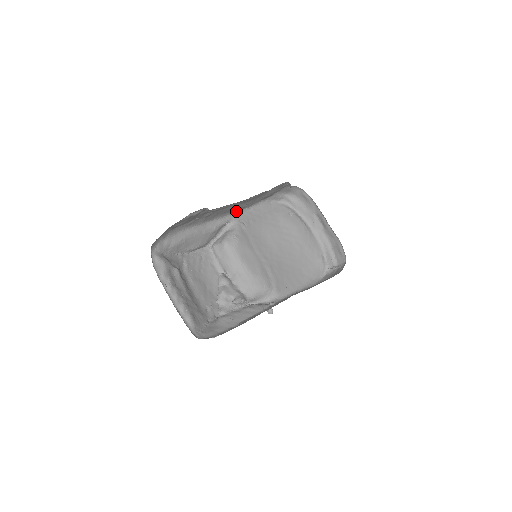
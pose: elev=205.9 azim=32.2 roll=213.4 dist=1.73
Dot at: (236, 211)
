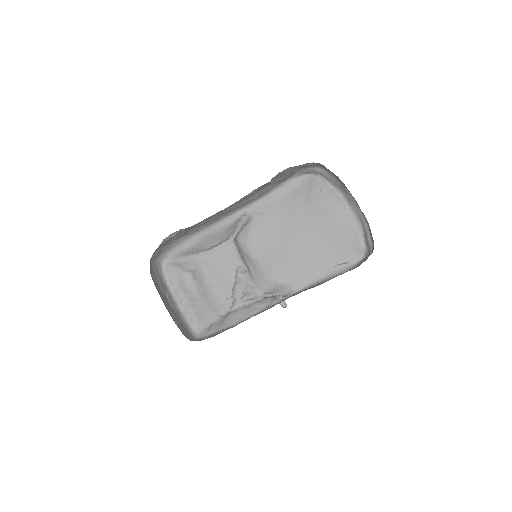
Dot at: (251, 202)
